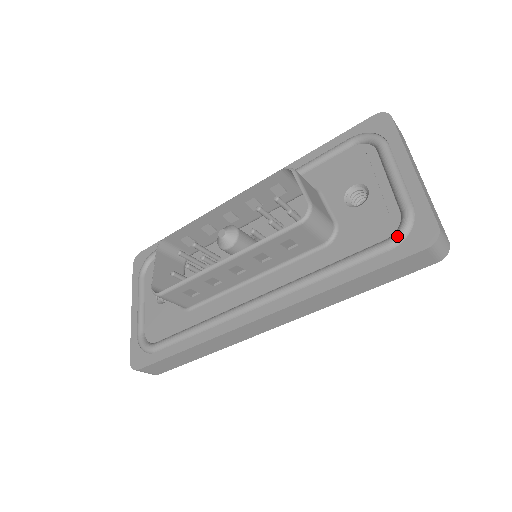
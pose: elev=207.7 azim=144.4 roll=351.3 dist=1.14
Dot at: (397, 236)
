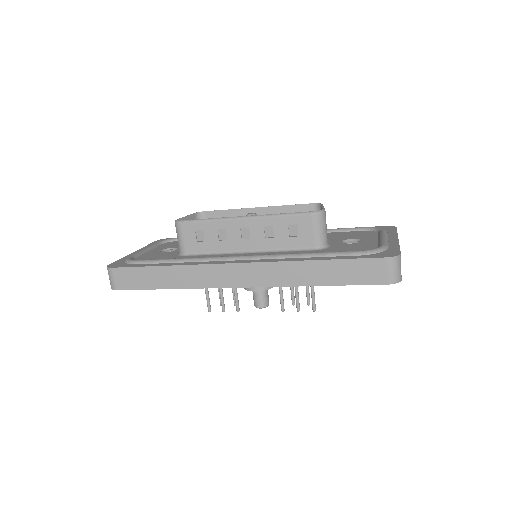
Dot at: (370, 250)
